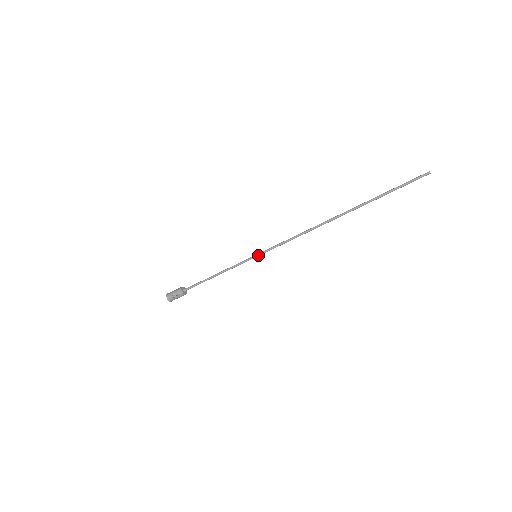
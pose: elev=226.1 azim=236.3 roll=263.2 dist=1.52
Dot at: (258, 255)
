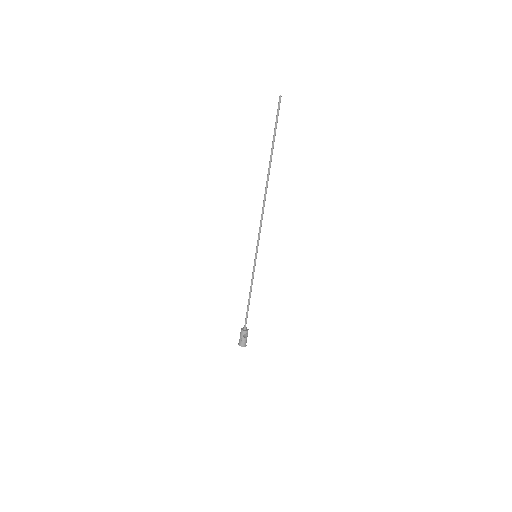
Dot at: (256, 254)
